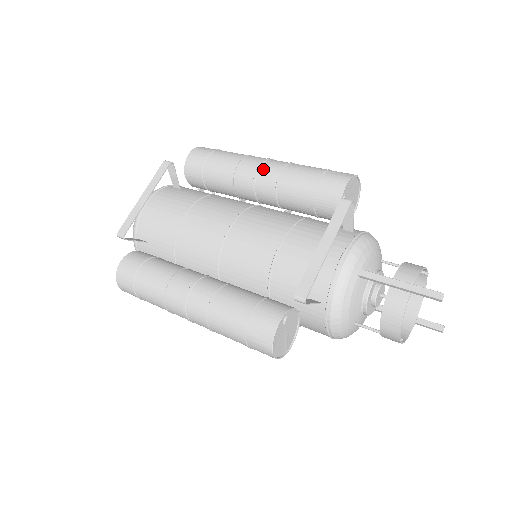
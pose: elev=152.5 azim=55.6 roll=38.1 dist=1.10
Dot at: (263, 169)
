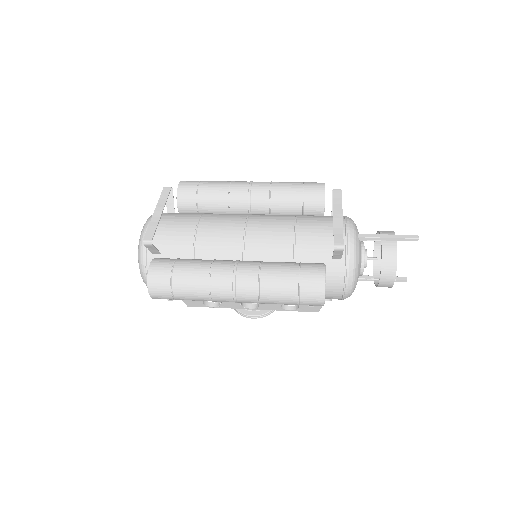
Dot at: (254, 186)
